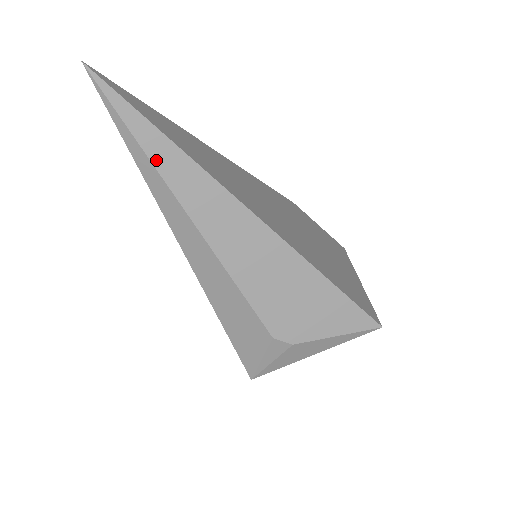
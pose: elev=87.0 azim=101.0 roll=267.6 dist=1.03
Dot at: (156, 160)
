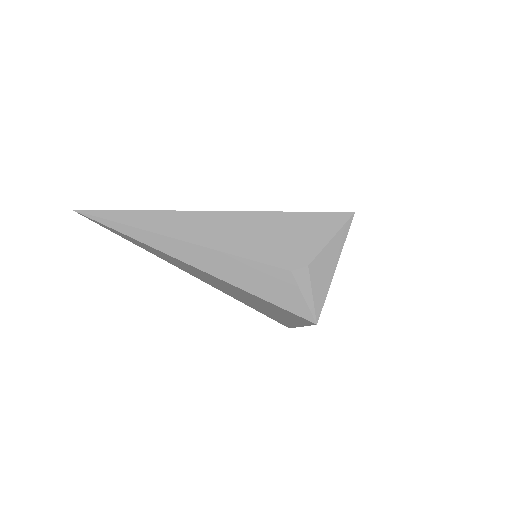
Dot at: (139, 225)
